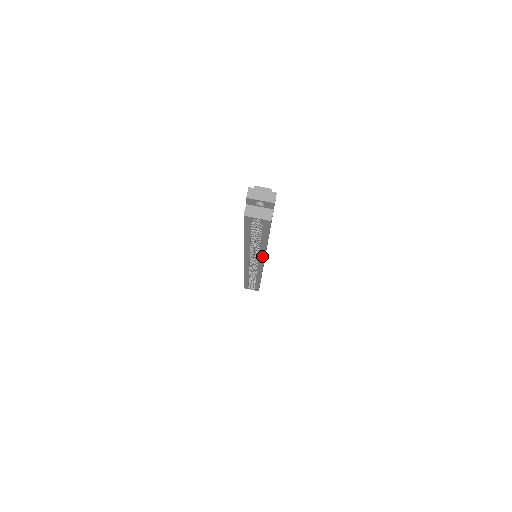
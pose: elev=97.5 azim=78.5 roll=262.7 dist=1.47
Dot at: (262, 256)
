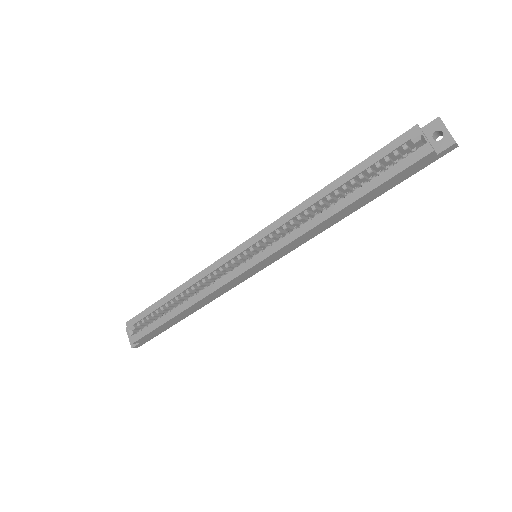
Dot at: (296, 235)
